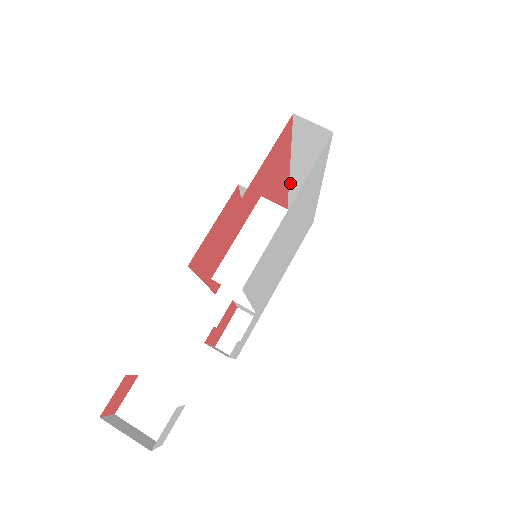
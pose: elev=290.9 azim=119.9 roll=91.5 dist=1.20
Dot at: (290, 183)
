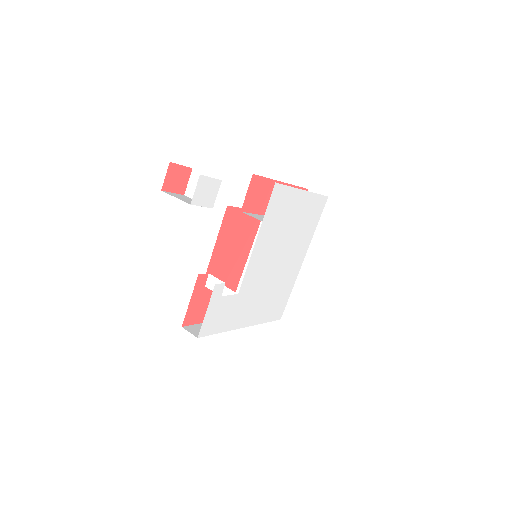
Dot at: occluded
